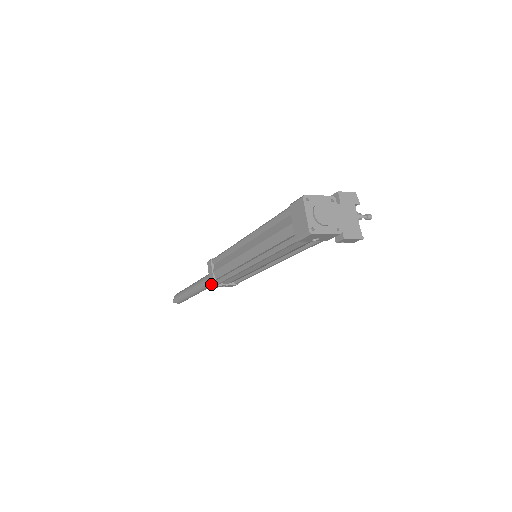
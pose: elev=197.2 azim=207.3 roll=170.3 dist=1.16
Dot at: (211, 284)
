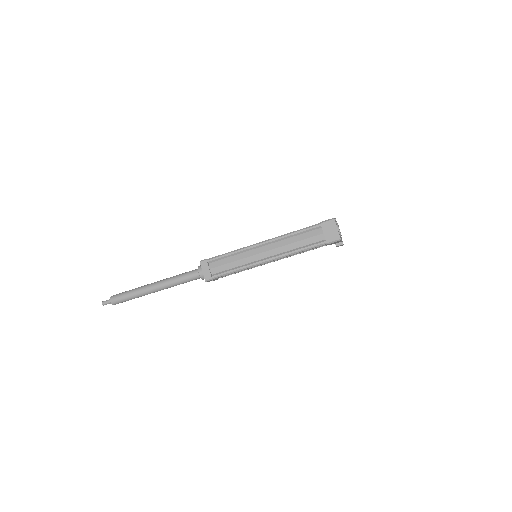
Dot at: (207, 279)
